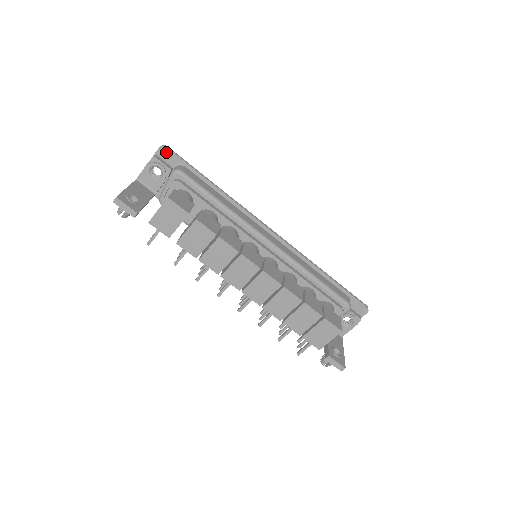
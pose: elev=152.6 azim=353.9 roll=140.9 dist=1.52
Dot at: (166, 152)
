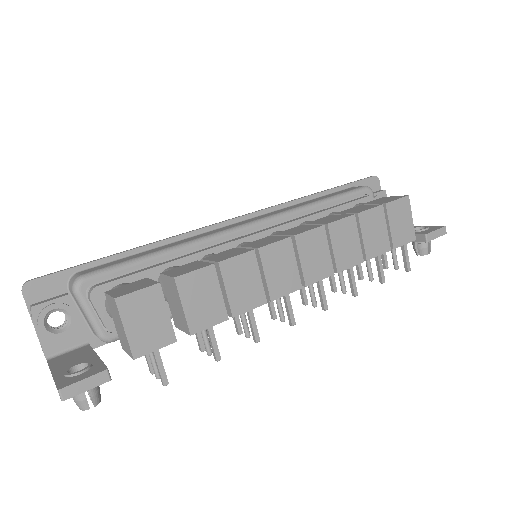
Dot at: (36, 287)
